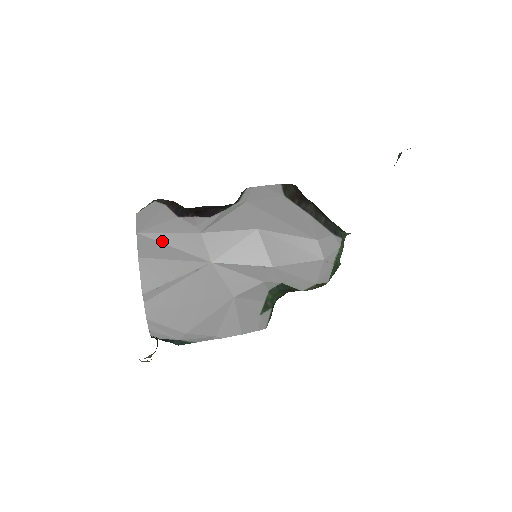
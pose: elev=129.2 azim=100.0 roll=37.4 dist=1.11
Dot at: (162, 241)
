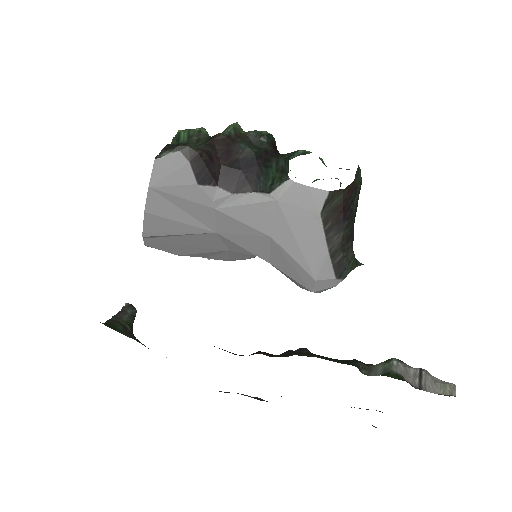
Dot at: (173, 202)
